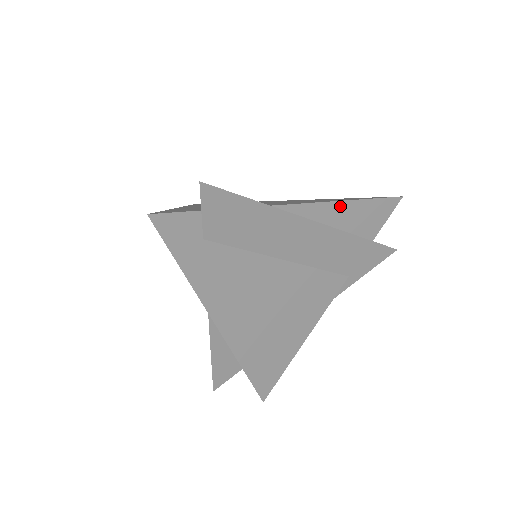
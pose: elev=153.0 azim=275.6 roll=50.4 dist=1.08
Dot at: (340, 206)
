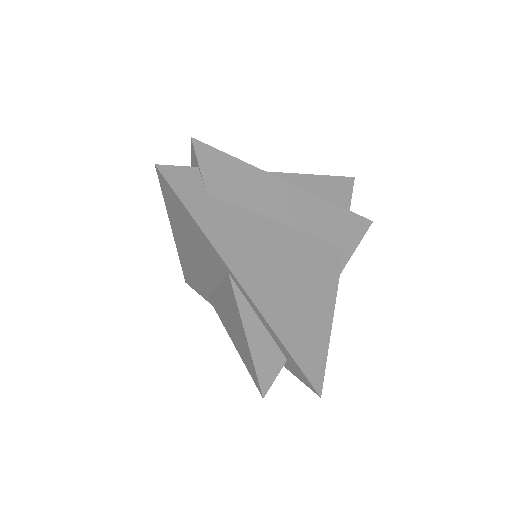
Dot at: (309, 179)
